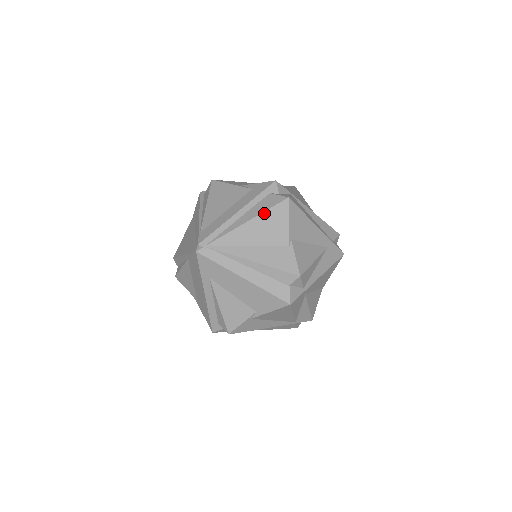
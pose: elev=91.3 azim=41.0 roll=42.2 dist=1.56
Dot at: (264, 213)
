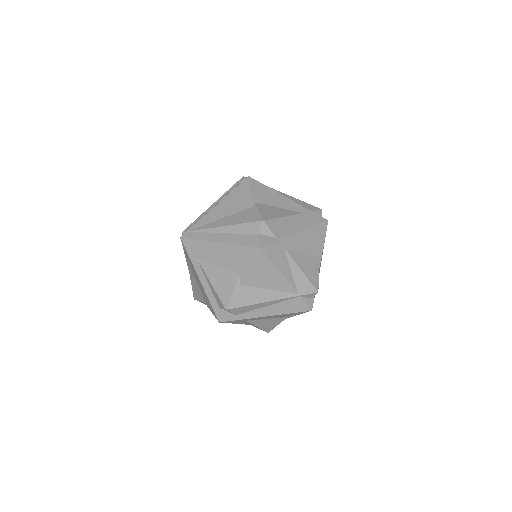
Dot at: (230, 193)
